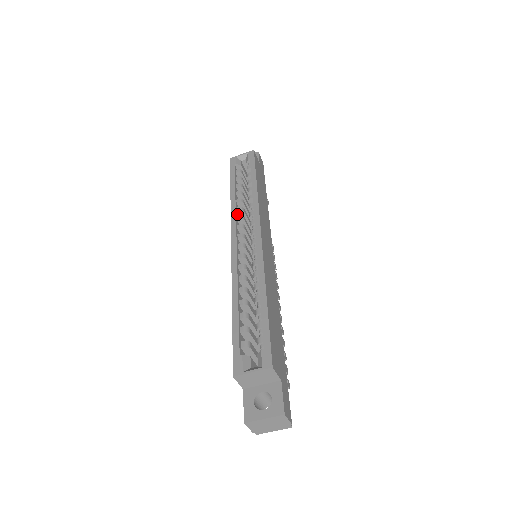
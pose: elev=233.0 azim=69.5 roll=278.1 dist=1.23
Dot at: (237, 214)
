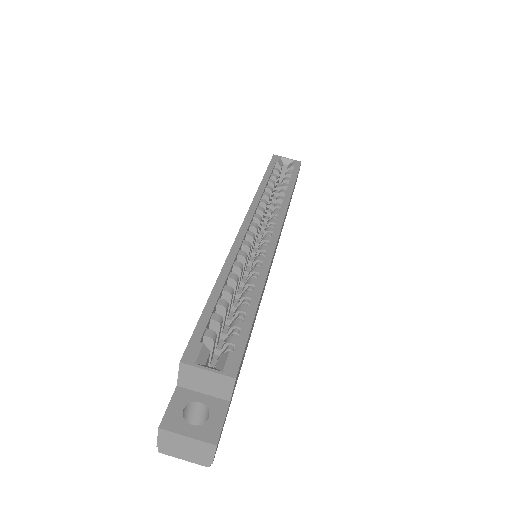
Dot at: (259, 204)
